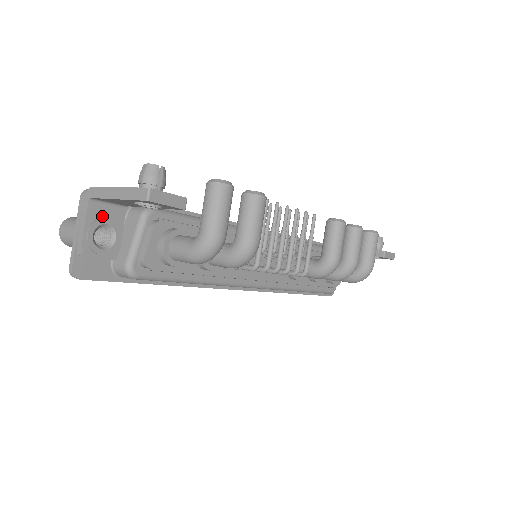
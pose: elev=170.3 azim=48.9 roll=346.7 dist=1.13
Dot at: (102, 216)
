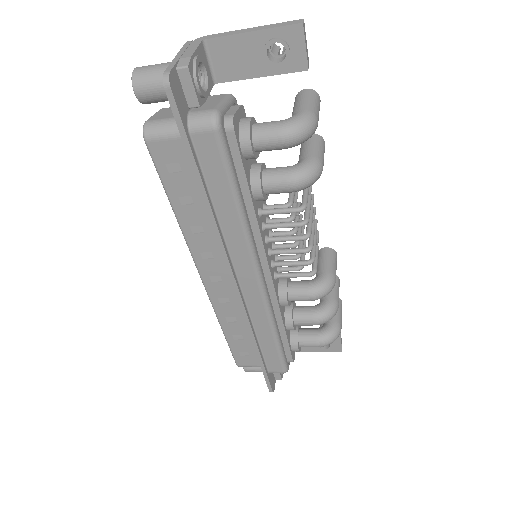
Dot at: (204, 64)
